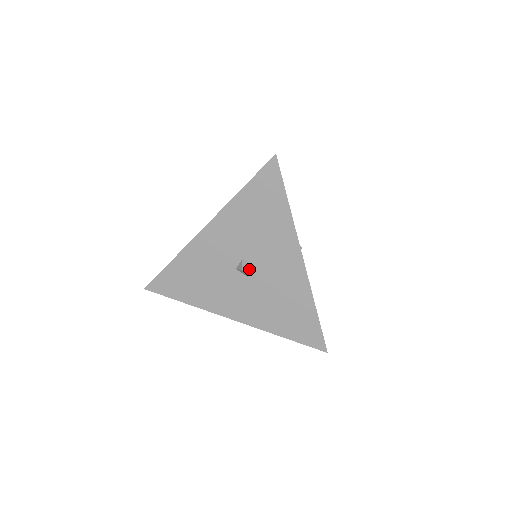
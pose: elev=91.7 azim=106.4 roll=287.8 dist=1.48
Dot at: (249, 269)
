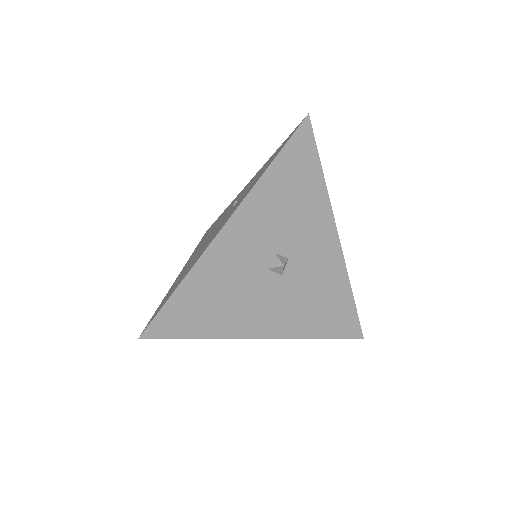
Dot at: (285, 264)
